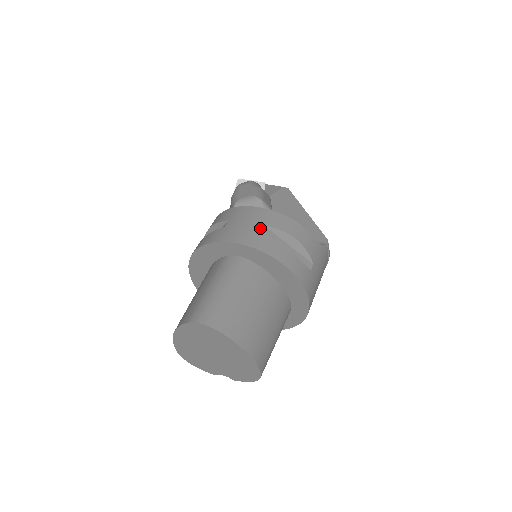
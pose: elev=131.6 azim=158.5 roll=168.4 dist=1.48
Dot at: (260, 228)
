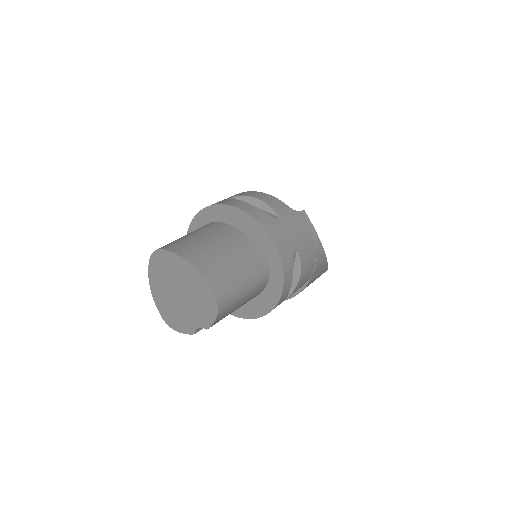
Dot at: (227, 198)
